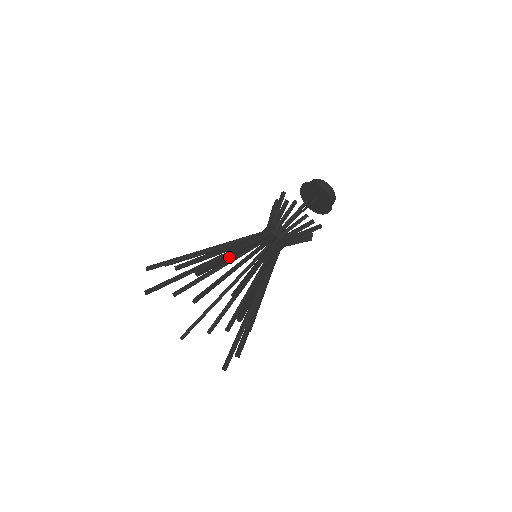
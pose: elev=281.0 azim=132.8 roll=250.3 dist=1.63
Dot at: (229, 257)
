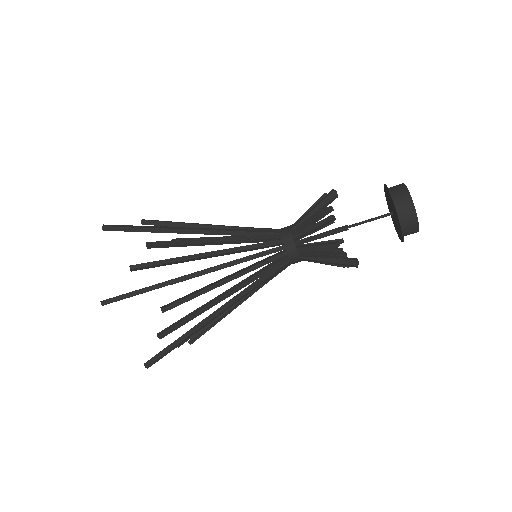
Dot at: (189, 259)
